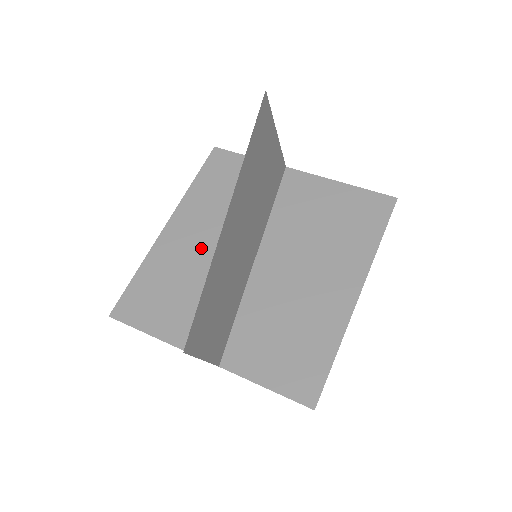
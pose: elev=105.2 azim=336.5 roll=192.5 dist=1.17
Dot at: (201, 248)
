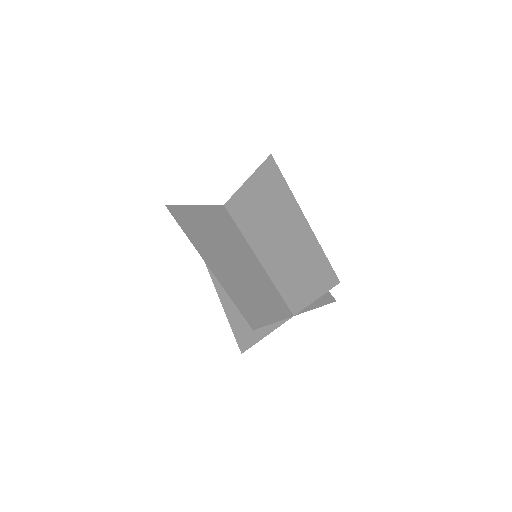
Dot at: occluded
